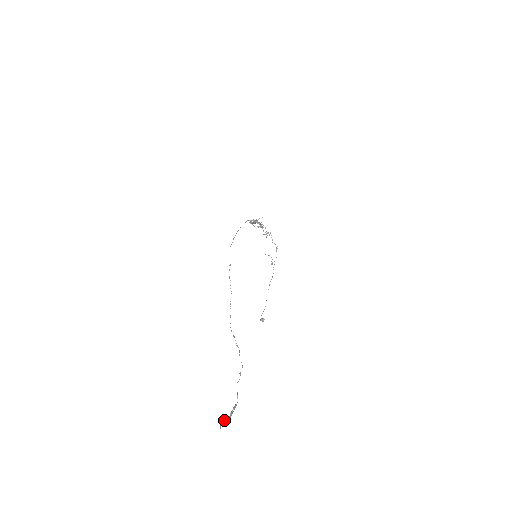
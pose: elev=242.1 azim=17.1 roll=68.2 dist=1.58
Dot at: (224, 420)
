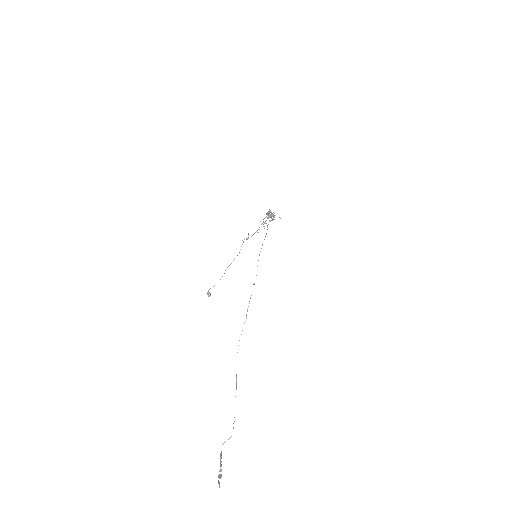
Dot at: (221, 477)
